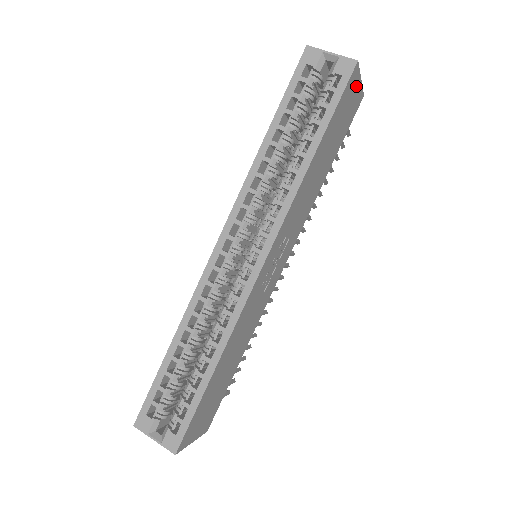
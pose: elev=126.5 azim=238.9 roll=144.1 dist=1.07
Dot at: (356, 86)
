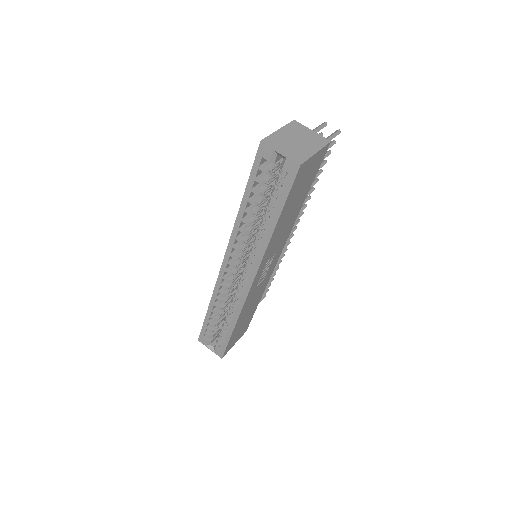
Dot at: (311, 161)
